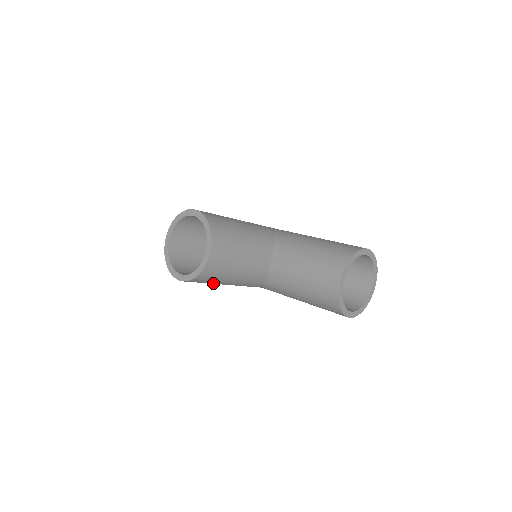
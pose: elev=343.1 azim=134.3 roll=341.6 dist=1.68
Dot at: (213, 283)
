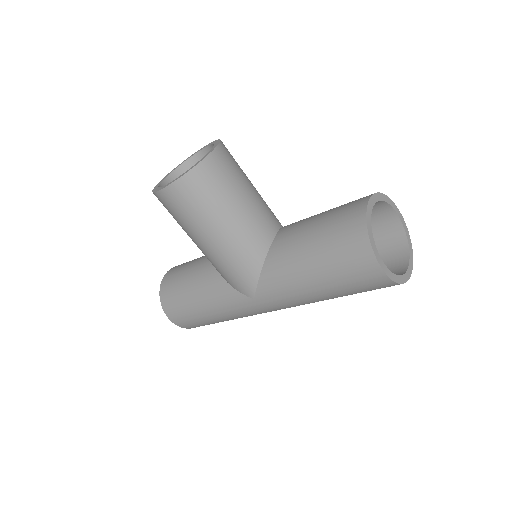
Dot at: (202, 217)
